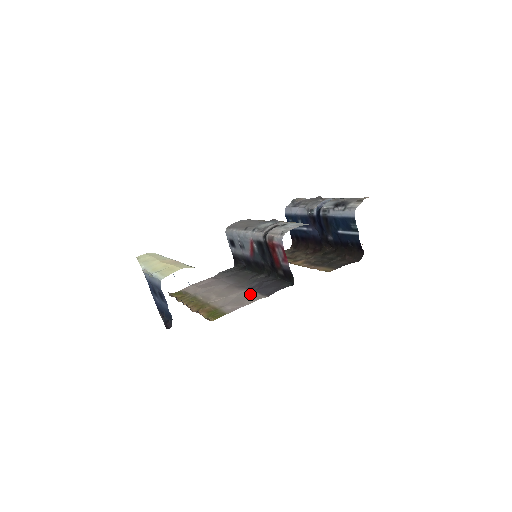
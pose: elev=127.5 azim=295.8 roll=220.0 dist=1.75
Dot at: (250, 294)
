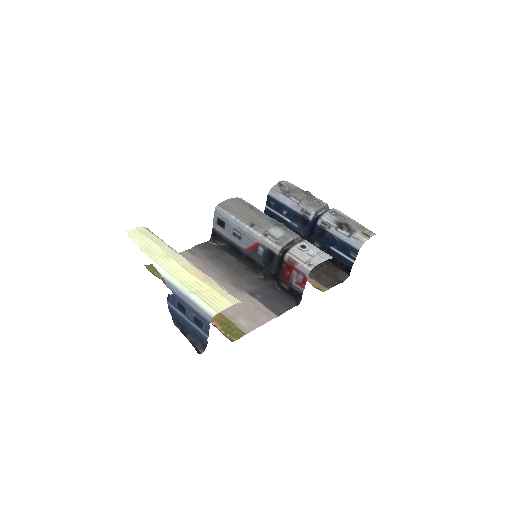
Dot at: (257, 305)
